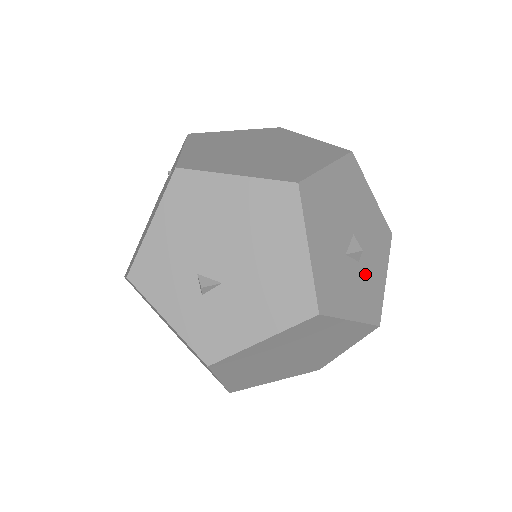
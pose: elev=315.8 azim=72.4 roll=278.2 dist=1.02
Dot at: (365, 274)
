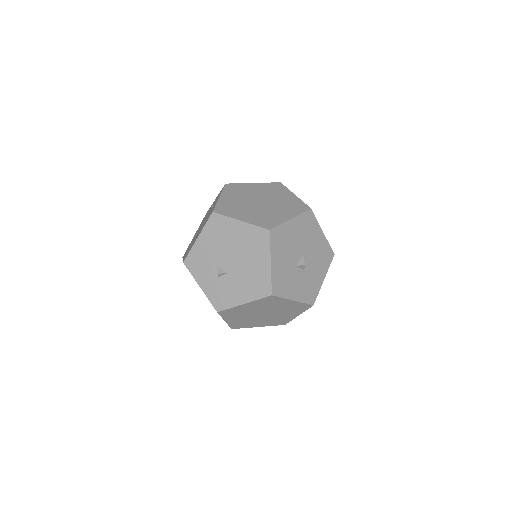
Dot at: (308, 277)
